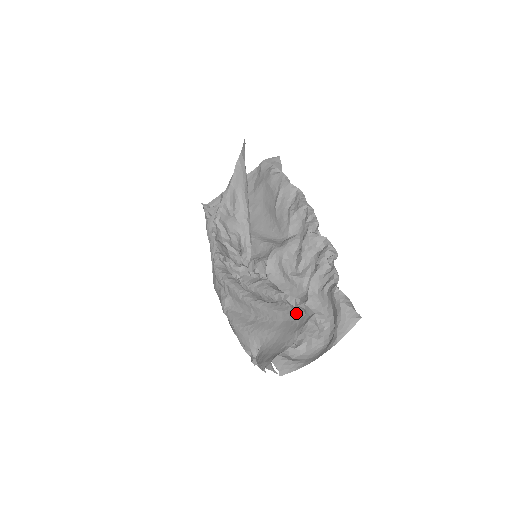
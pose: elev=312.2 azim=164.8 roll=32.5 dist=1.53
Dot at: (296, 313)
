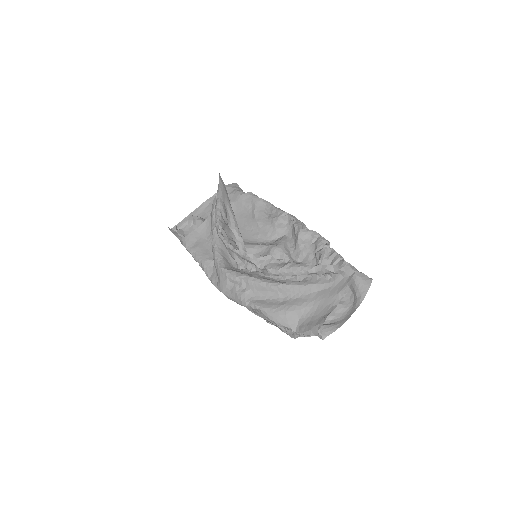
Dot at: occluded
